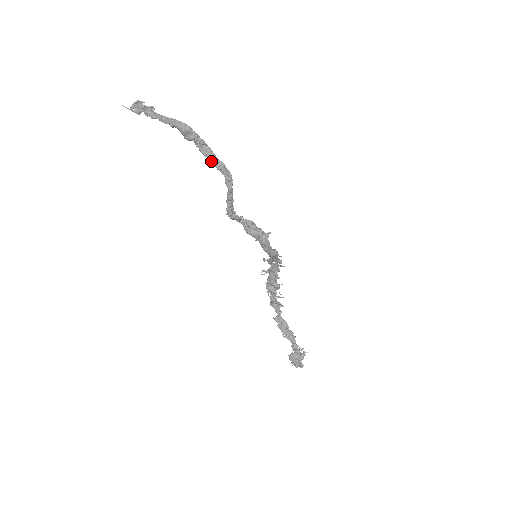
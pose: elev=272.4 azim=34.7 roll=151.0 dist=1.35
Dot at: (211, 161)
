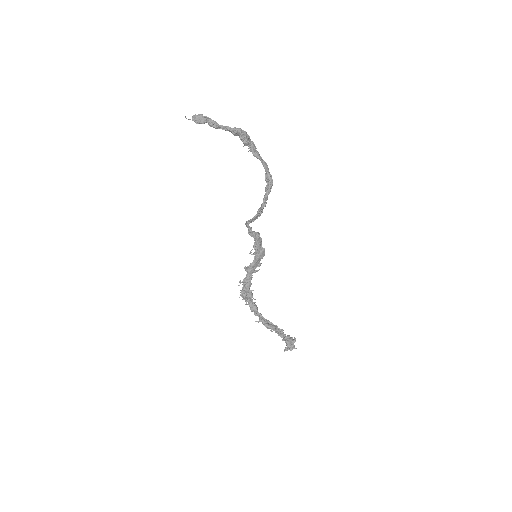
Dot at: (262, 161)
